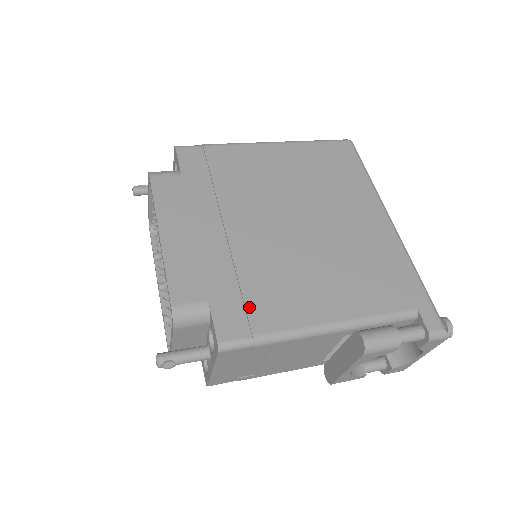
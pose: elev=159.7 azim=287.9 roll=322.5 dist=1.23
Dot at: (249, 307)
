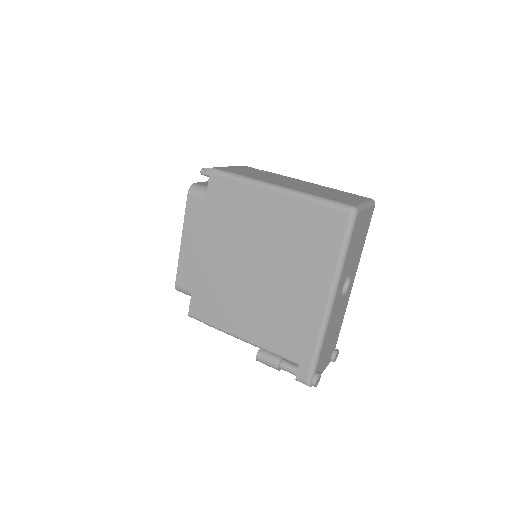
Dot at: (208, 307)
